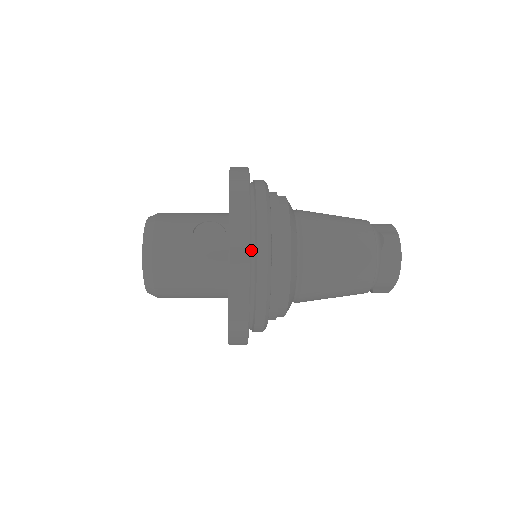
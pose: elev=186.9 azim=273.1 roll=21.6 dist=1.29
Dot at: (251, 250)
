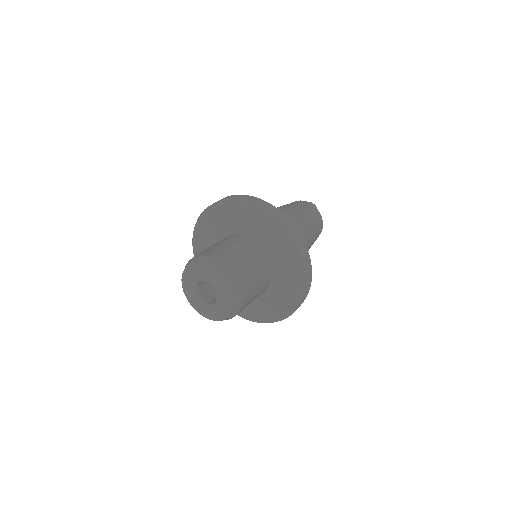
Dot at: occluded
